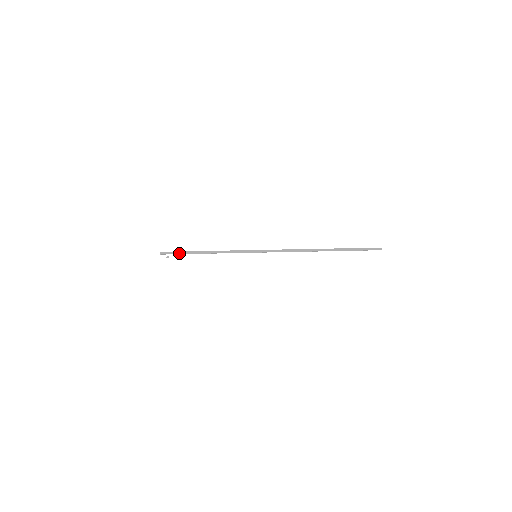
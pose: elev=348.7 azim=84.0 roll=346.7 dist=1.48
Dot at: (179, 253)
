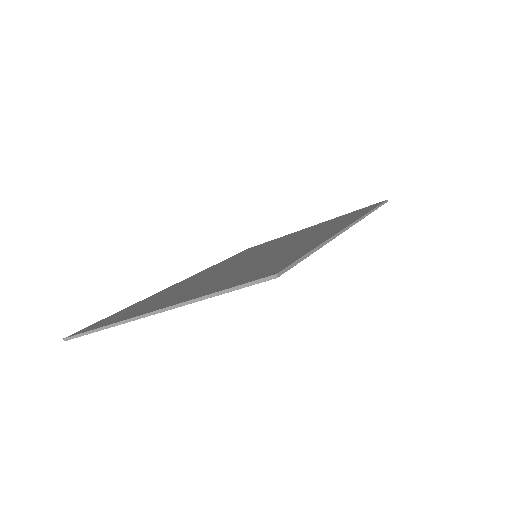
Dot at: (76, 336)
